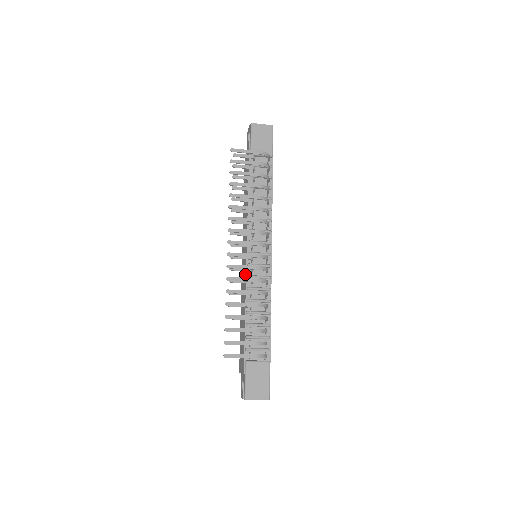
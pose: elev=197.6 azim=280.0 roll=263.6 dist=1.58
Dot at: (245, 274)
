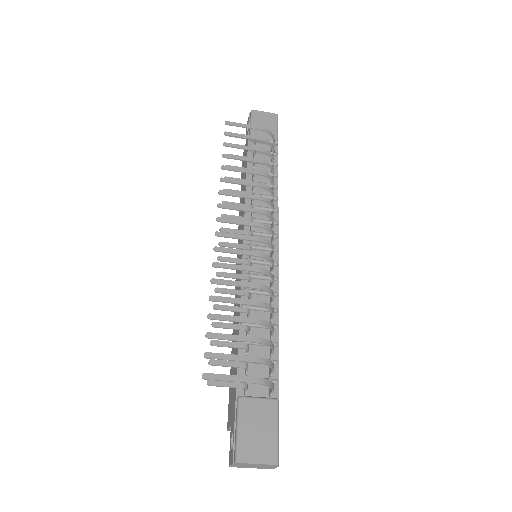
Dot at: occluded
